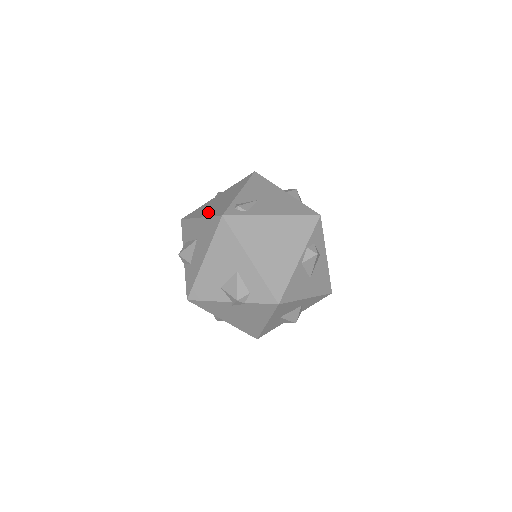
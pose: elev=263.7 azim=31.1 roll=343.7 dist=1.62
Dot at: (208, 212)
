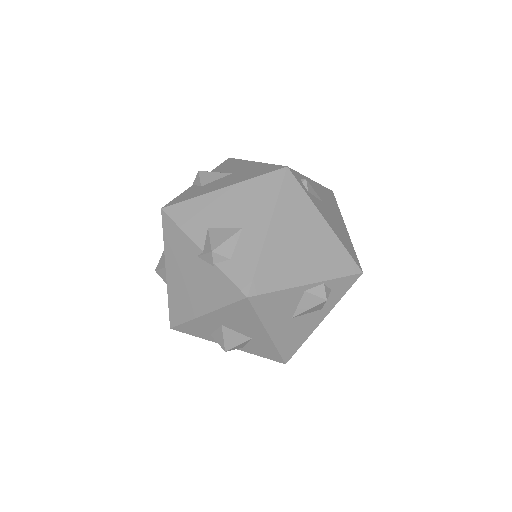
Dot at: occluded
